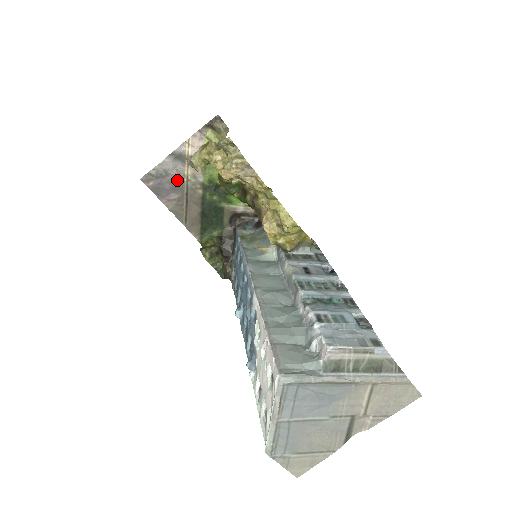
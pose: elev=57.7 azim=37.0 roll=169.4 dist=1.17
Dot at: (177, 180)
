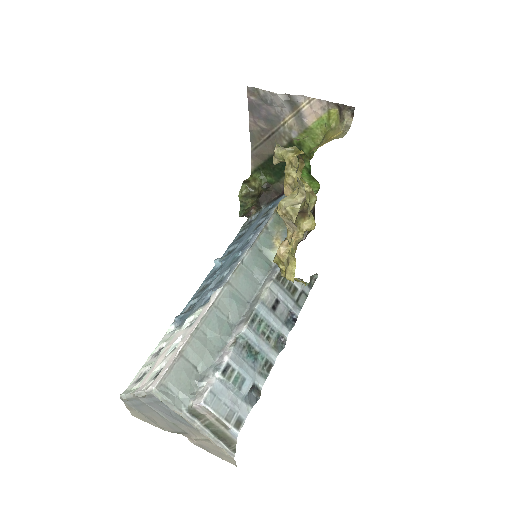
Dot at: (275, 116)
